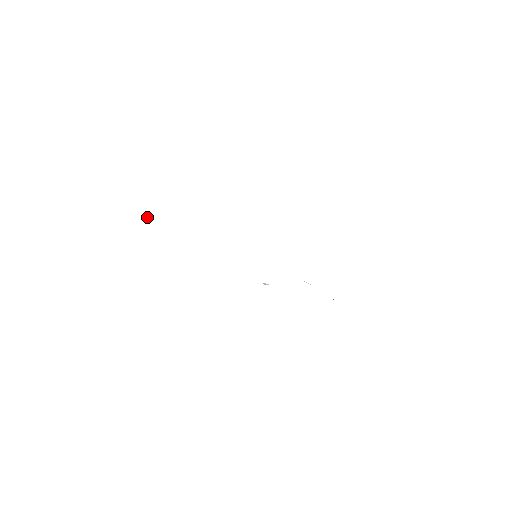
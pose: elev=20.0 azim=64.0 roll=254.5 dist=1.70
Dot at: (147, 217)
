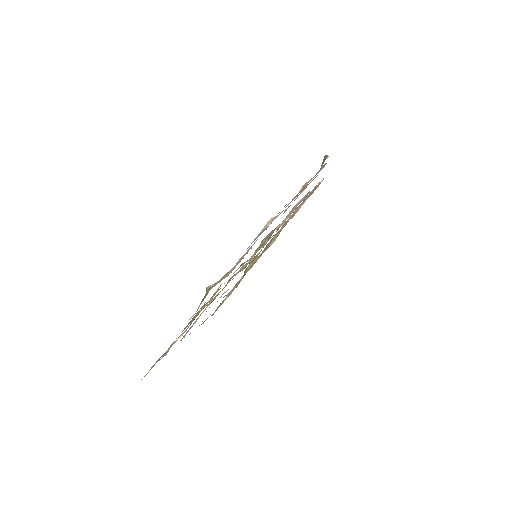
Dot at: occluded
